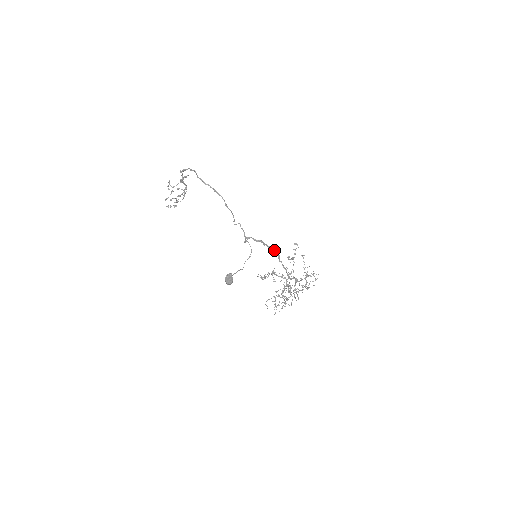
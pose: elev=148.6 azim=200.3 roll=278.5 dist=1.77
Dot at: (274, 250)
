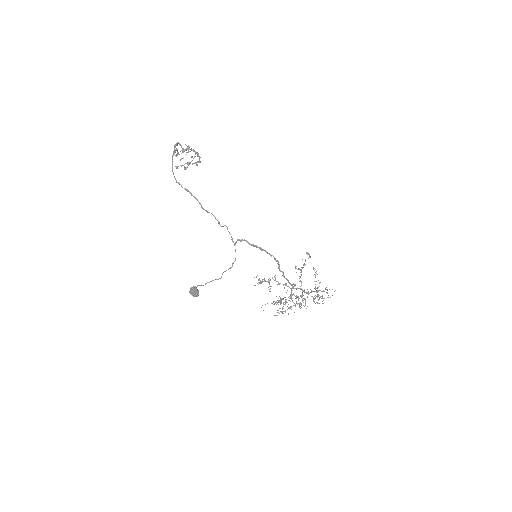
Dot at: occluded
